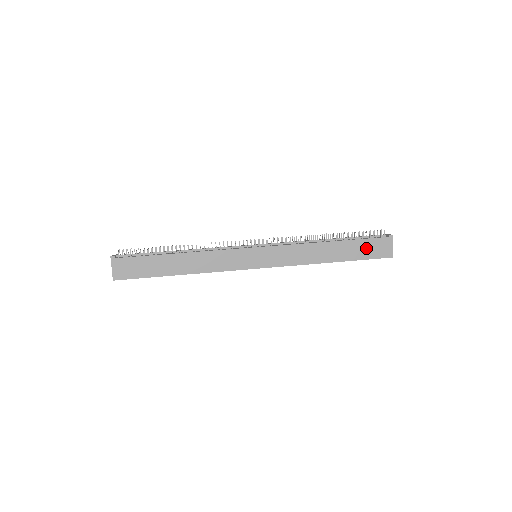
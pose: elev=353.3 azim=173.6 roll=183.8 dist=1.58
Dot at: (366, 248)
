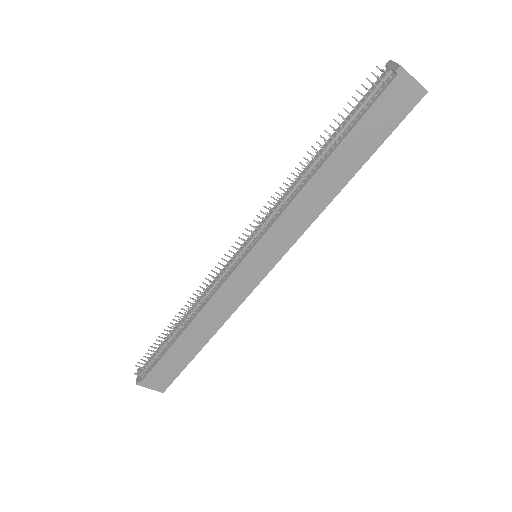
Dot at: (377, 122)
